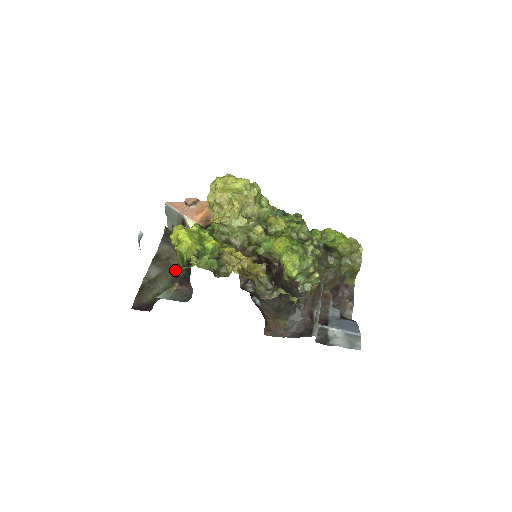
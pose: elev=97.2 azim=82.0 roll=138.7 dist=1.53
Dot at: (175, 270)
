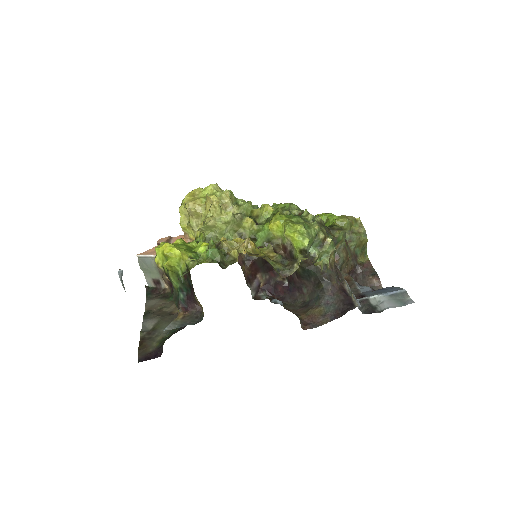
Dot at: (173, 297)
